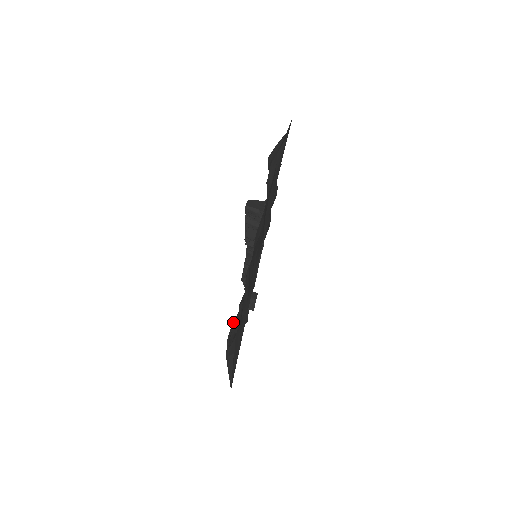
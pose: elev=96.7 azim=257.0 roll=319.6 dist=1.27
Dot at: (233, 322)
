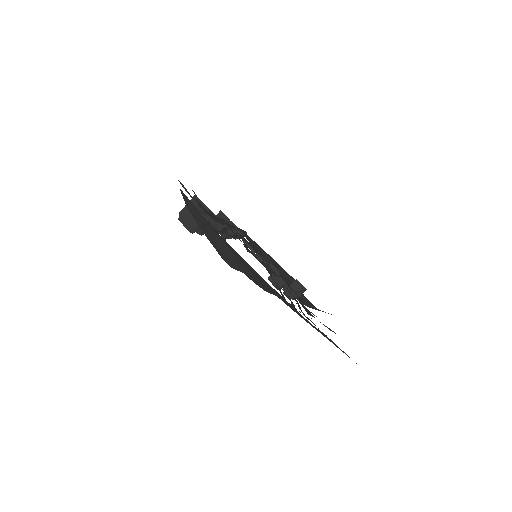
Dot at: (270, 273)
